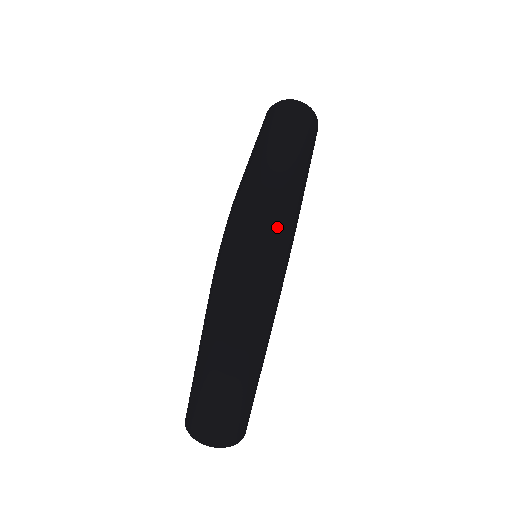
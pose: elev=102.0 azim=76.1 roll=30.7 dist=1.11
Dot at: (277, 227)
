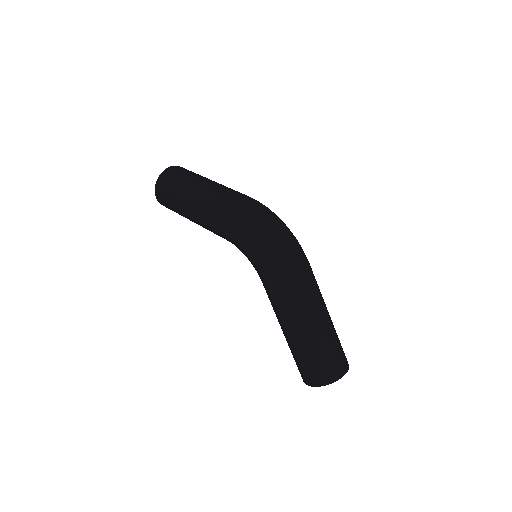
Dot at: (273, 214)
